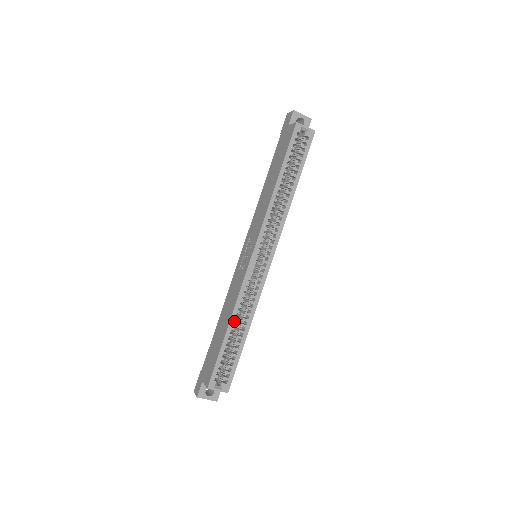
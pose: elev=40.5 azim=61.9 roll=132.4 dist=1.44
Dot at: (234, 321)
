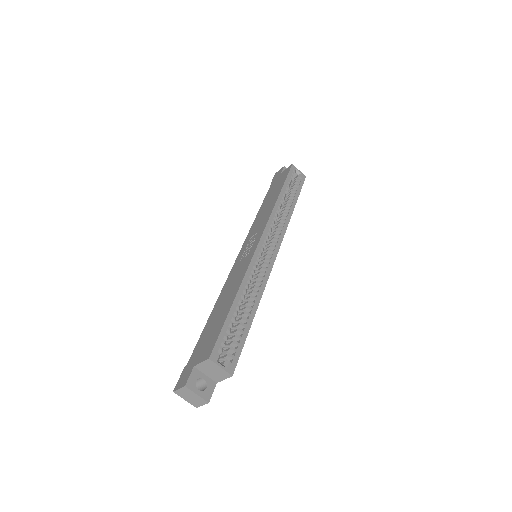
Dot at: (241, 295)
